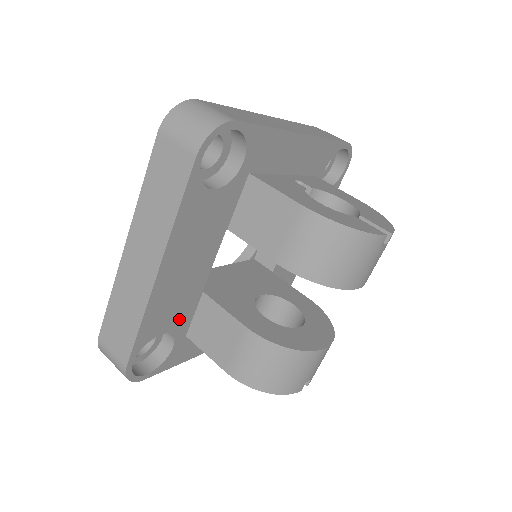
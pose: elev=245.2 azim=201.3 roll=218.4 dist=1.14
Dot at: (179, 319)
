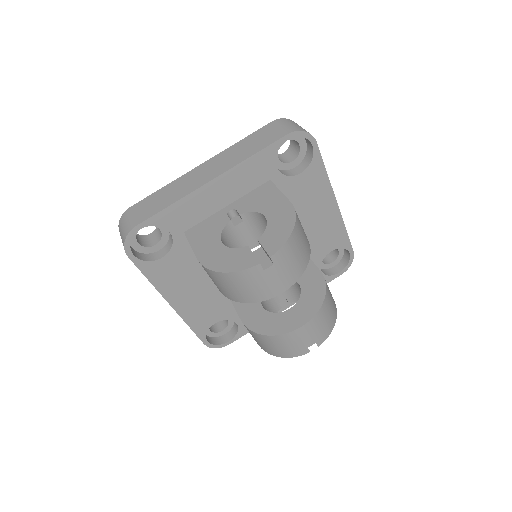
Dot at: (222, 312)
